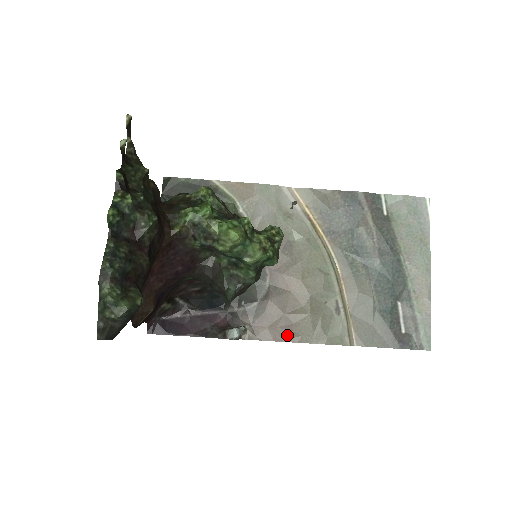
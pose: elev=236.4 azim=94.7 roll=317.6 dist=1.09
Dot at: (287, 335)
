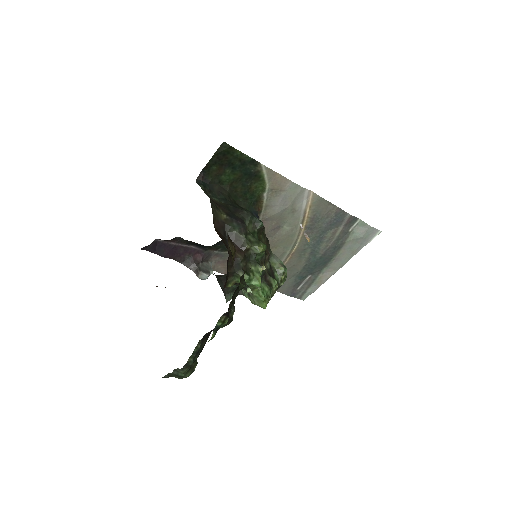
Dot at: occluded
